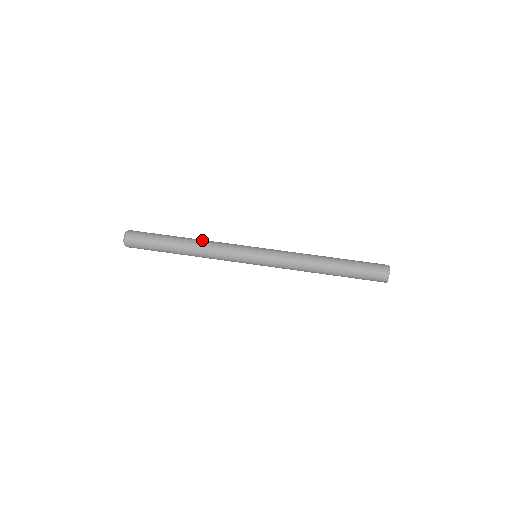
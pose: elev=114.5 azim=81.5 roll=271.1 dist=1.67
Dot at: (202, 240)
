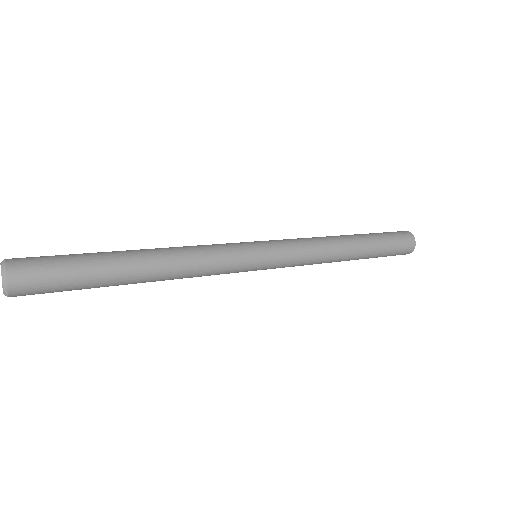
Dot at: occluded
